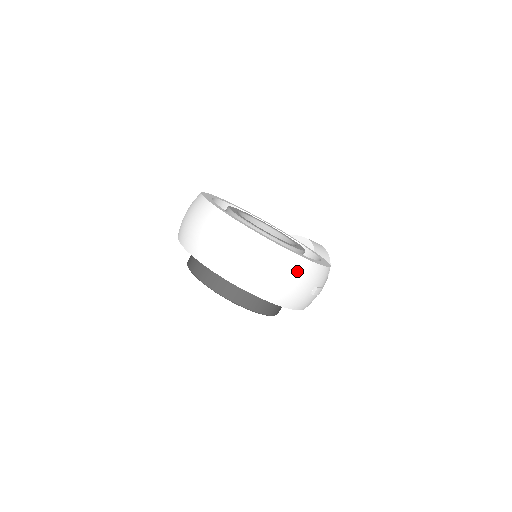
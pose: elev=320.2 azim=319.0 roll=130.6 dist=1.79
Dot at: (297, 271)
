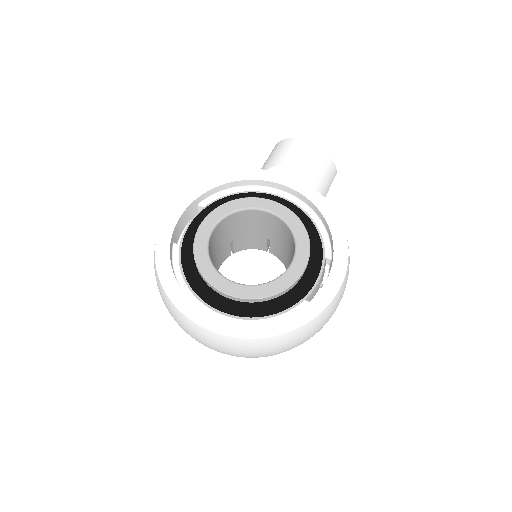
Dot at: (323, 320)
